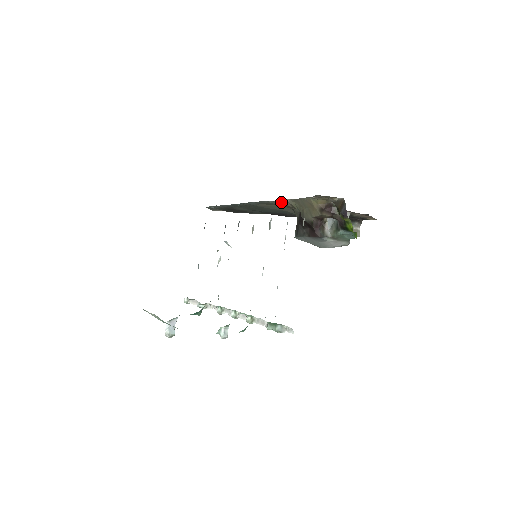
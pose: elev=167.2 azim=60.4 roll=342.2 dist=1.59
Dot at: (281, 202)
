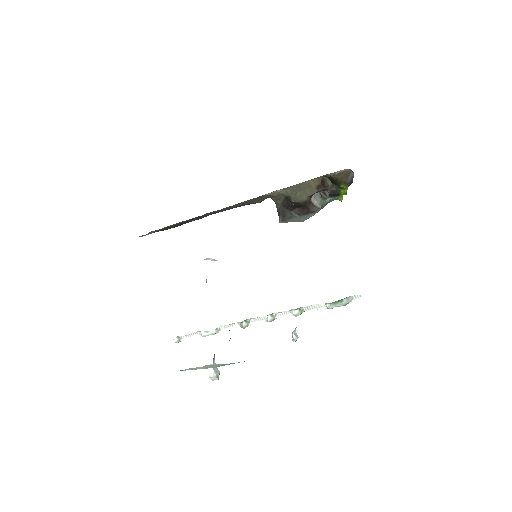
Dot at: (266, 195)
